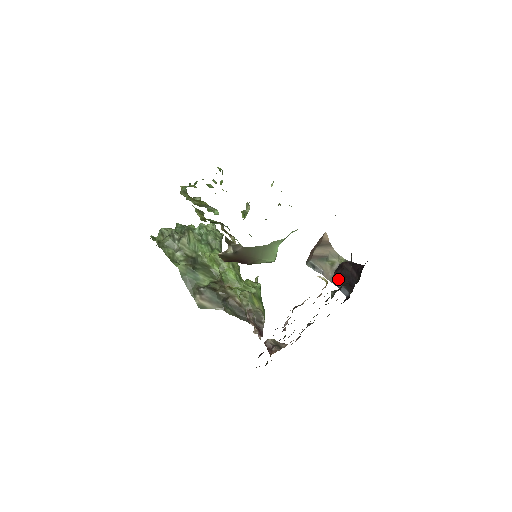
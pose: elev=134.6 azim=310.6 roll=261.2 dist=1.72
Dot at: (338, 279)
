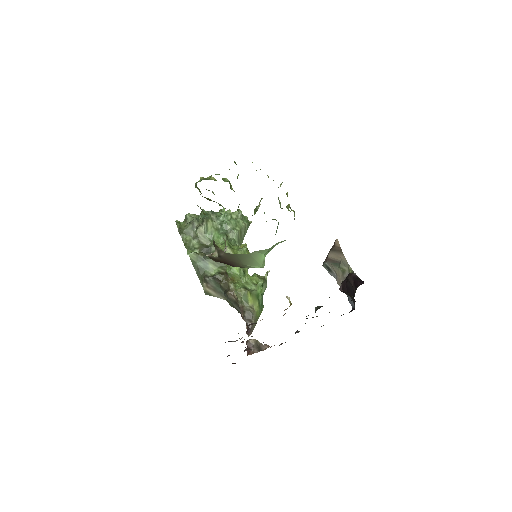
Dot at: (344, 289)
